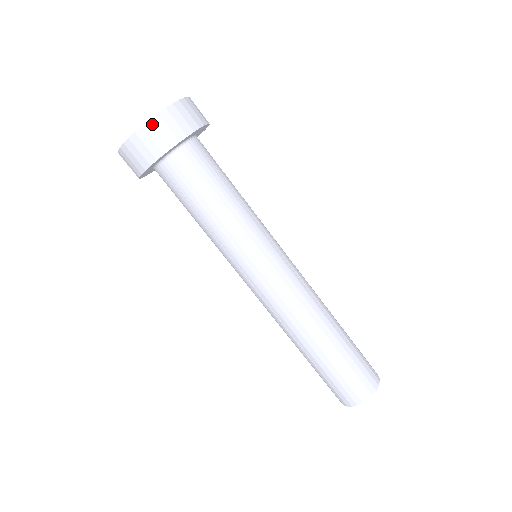
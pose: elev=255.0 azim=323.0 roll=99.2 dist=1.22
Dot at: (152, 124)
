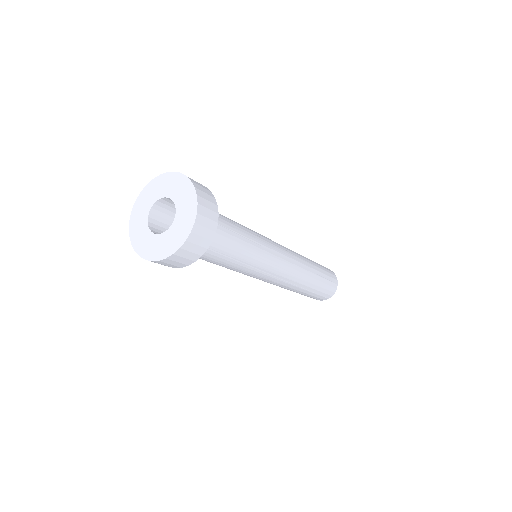
Dot at: (148, 260)
